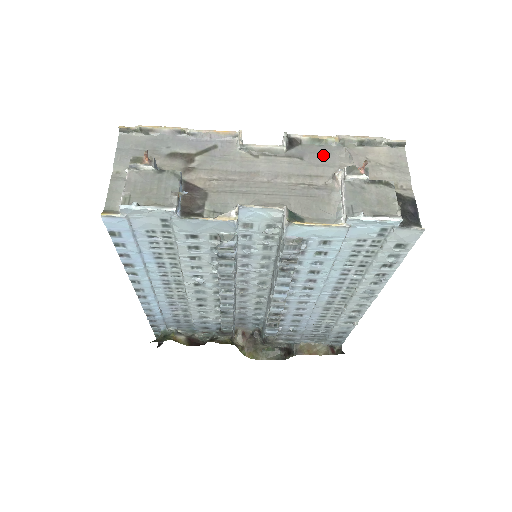
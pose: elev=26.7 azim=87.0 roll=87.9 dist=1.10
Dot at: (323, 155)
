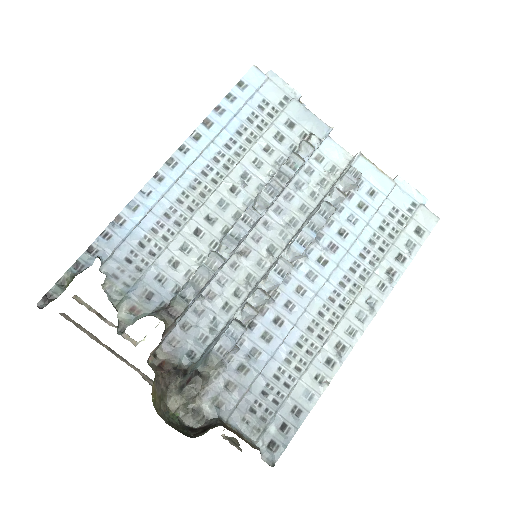
Dot at: occluded
